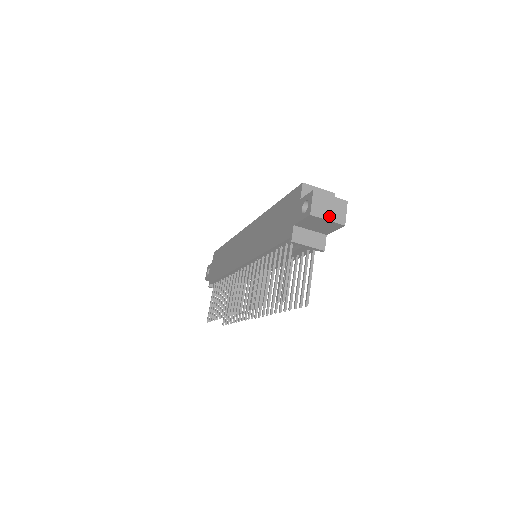
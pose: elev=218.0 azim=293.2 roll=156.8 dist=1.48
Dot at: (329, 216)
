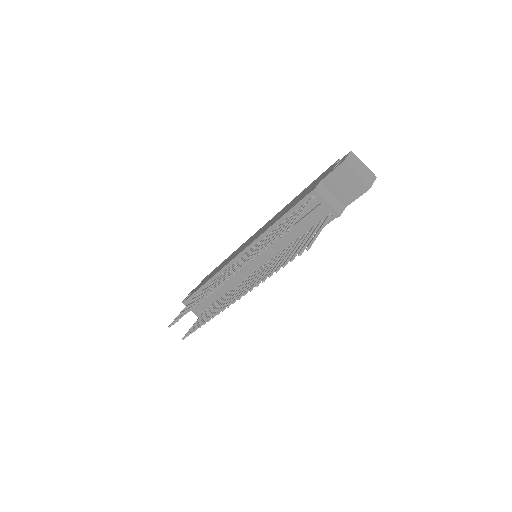
Dot at: (359, 174)
